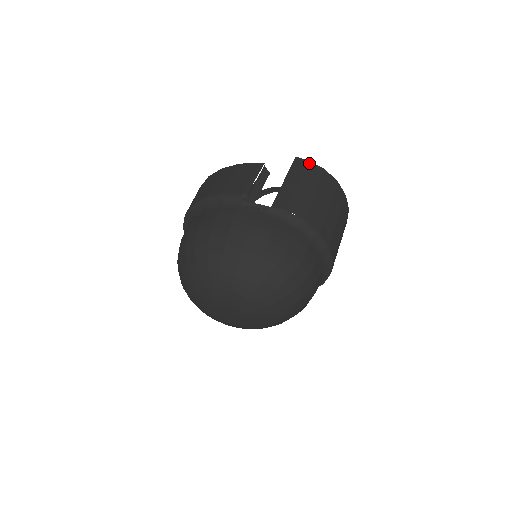
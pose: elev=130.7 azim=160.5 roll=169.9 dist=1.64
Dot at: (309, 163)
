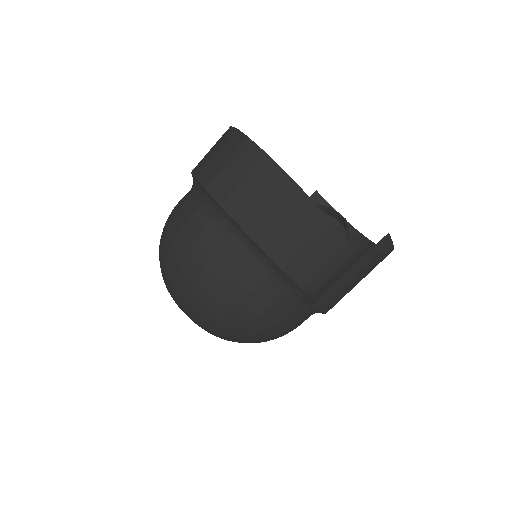
Dot at: (390, 245)
